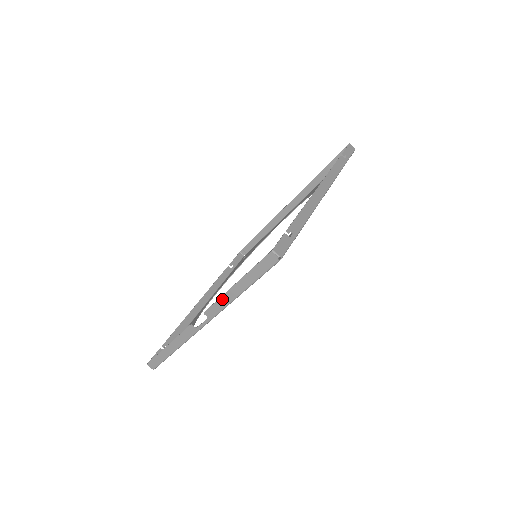
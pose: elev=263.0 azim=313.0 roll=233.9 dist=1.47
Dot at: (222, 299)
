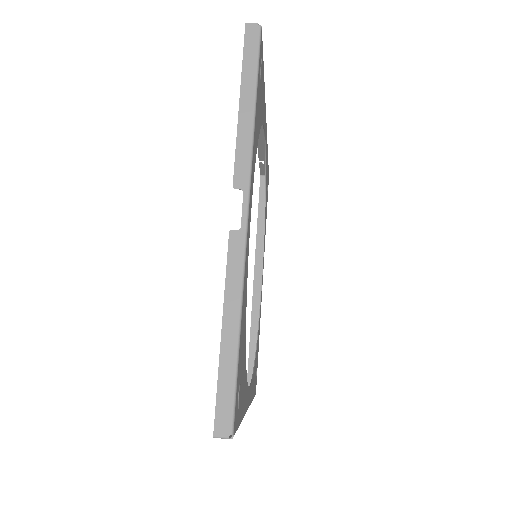
Dot at: (240, 138)
